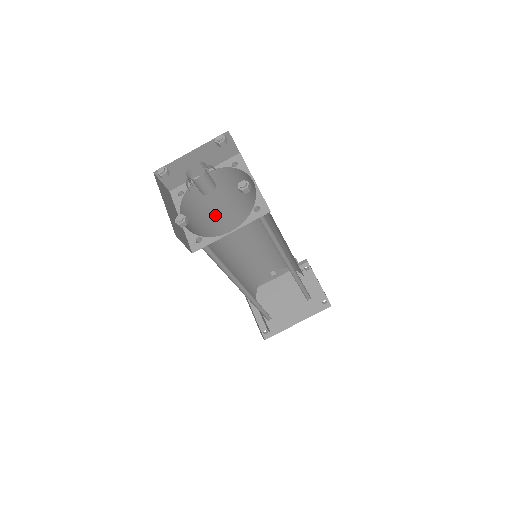
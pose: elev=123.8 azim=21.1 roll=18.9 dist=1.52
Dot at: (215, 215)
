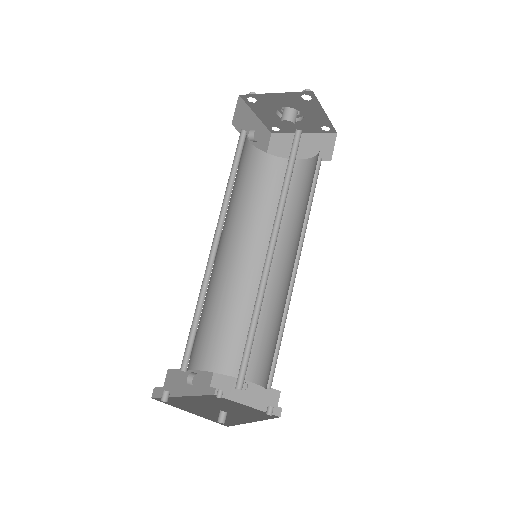
Dot at: (232, 191)
